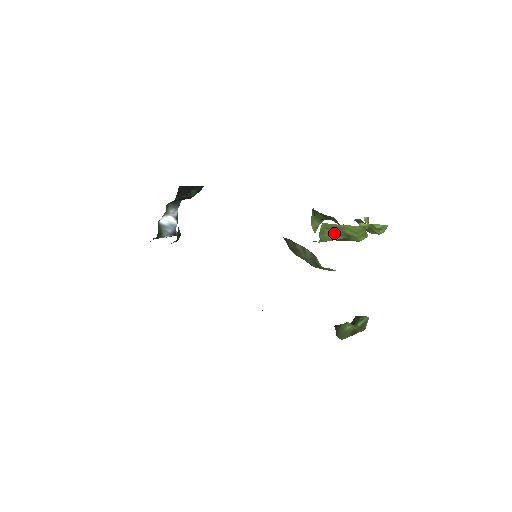
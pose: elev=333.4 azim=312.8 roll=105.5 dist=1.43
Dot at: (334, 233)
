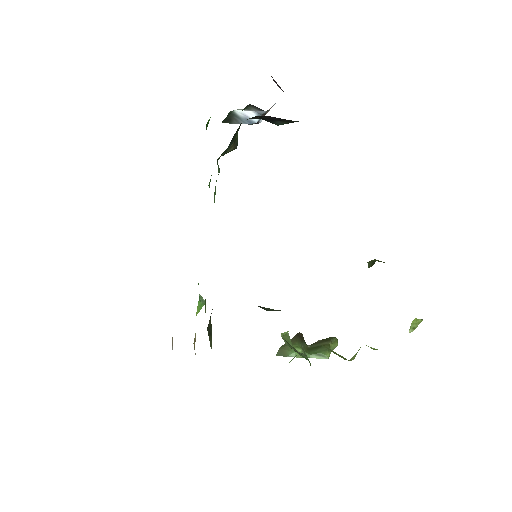
Dot at: occluded
